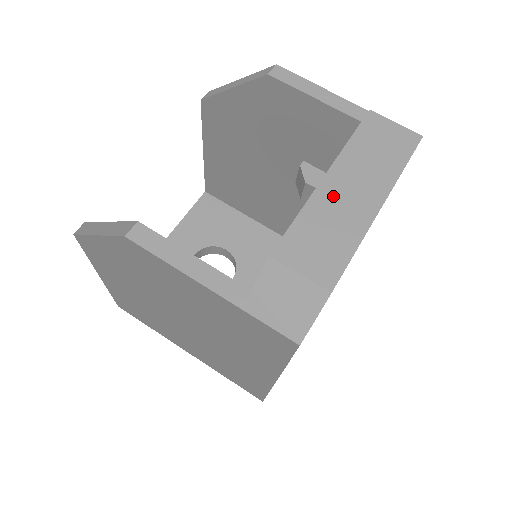
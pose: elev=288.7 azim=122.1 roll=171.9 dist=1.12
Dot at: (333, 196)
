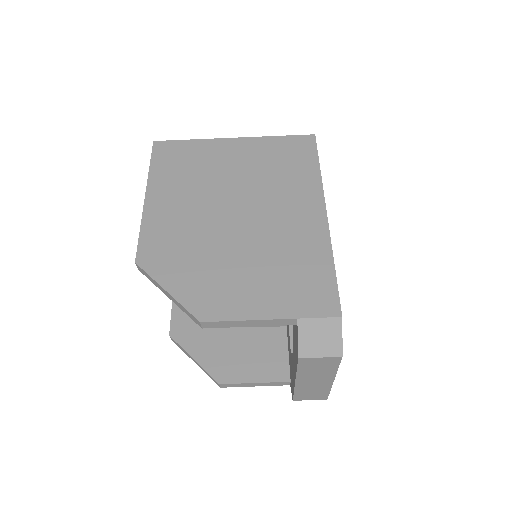
Dot at: (306, 385)
